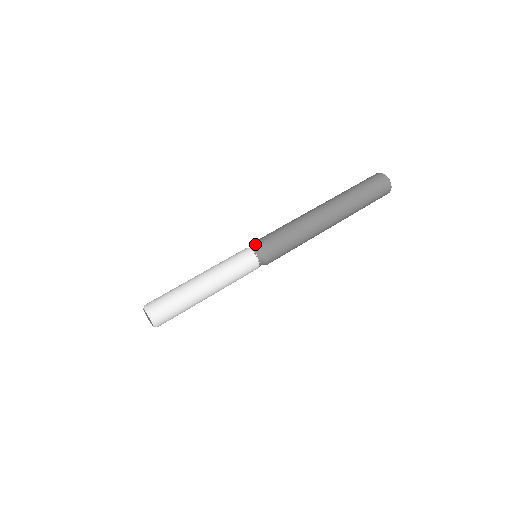
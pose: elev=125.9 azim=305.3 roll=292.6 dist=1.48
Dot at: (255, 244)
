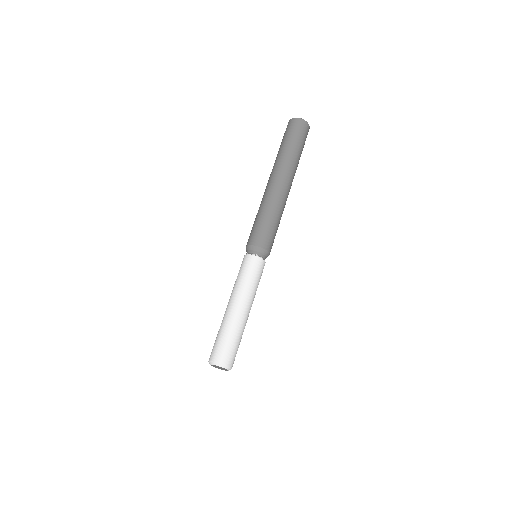
Dot at: (260, 250)
